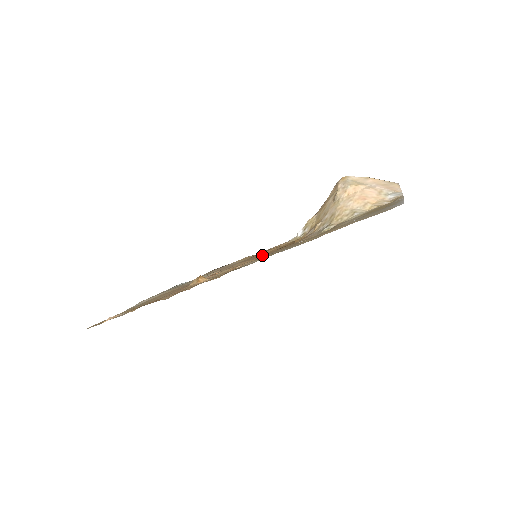
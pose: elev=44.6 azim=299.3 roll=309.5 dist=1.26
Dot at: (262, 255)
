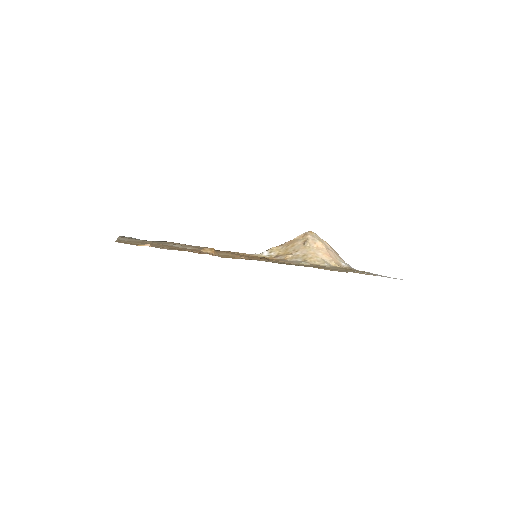
Dot at: (247, 256)
